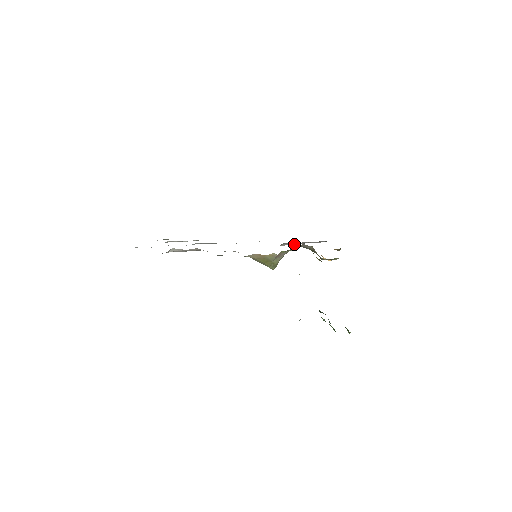
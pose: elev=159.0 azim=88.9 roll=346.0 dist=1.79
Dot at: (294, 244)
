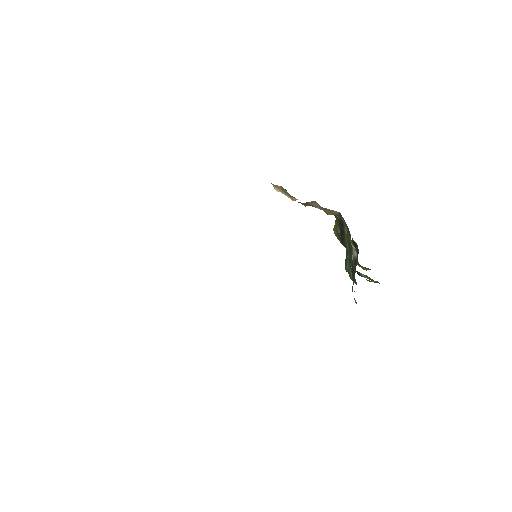
Dot at: occluded
